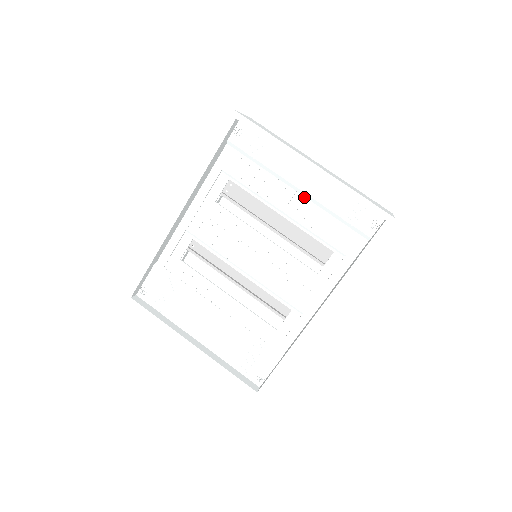
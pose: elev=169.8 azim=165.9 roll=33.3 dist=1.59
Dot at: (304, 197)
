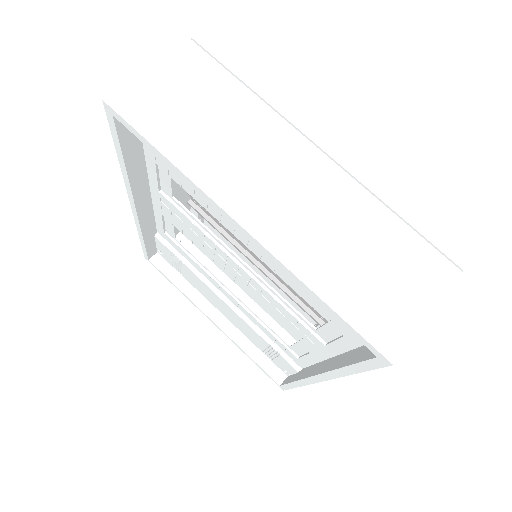
Dot at: occluded
